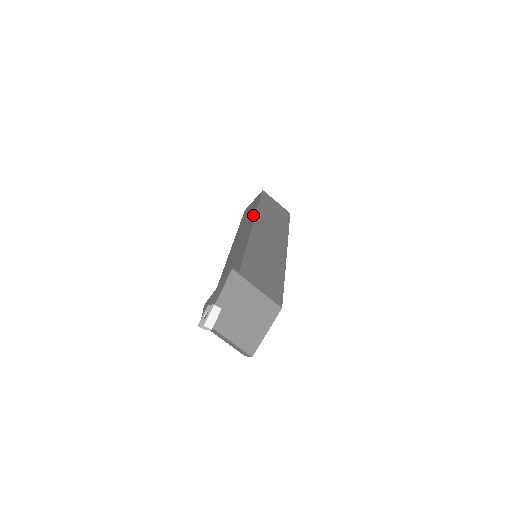
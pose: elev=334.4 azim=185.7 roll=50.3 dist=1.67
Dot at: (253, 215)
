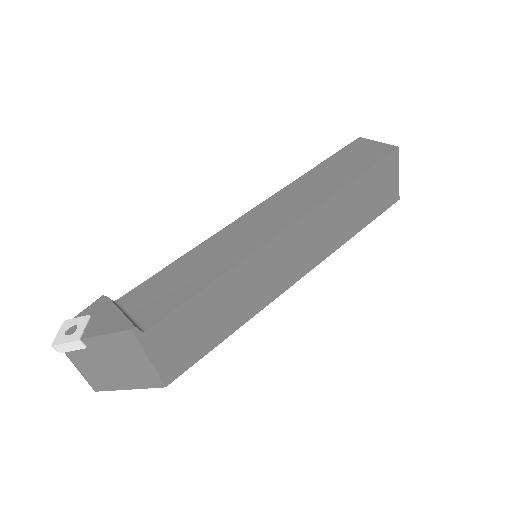
Dot at: (317, 199)
